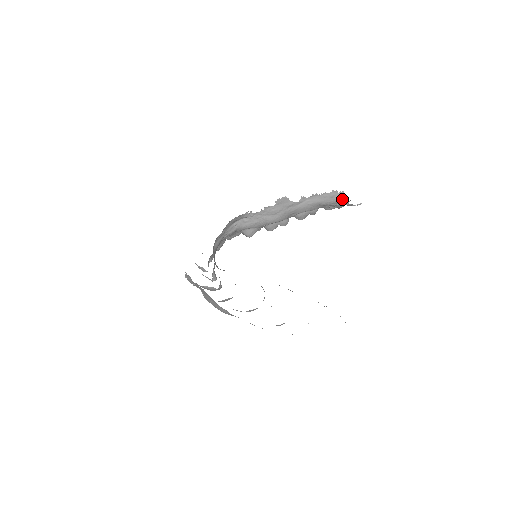
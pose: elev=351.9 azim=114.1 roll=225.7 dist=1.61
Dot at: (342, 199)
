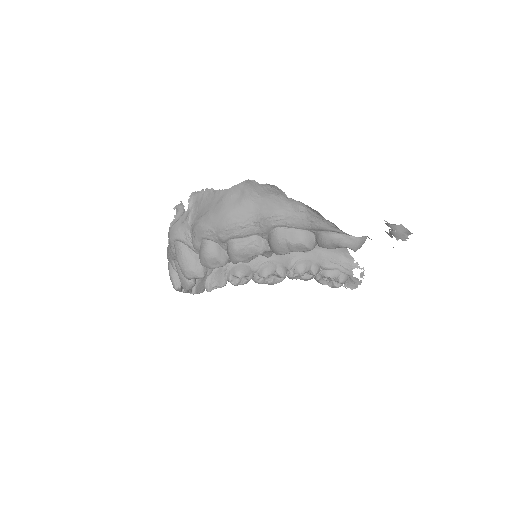
Dot at: (346, 255)
